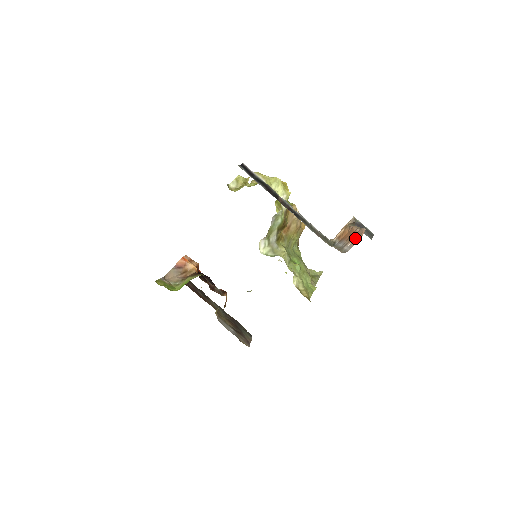
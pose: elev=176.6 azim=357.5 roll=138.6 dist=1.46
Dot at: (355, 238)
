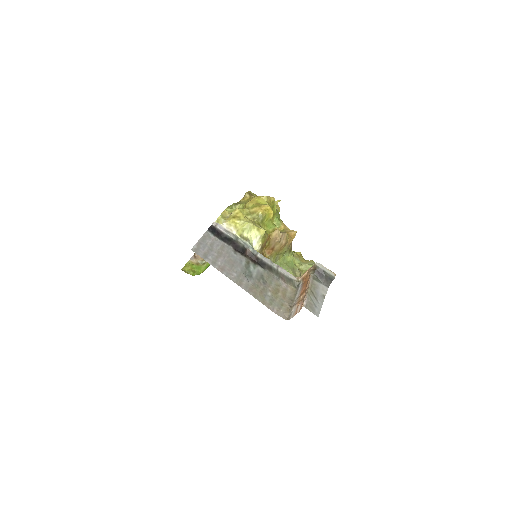
Dot at: (300, 304)
